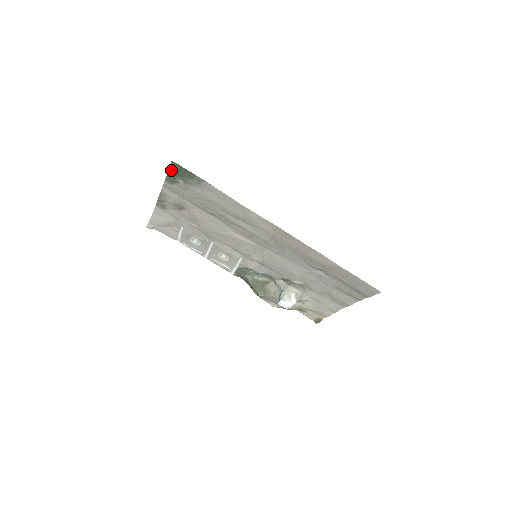
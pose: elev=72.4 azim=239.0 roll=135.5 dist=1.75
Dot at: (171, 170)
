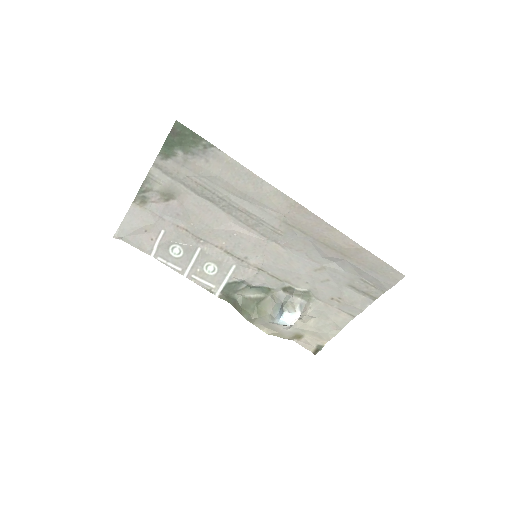
Dot at: (171, 136)
